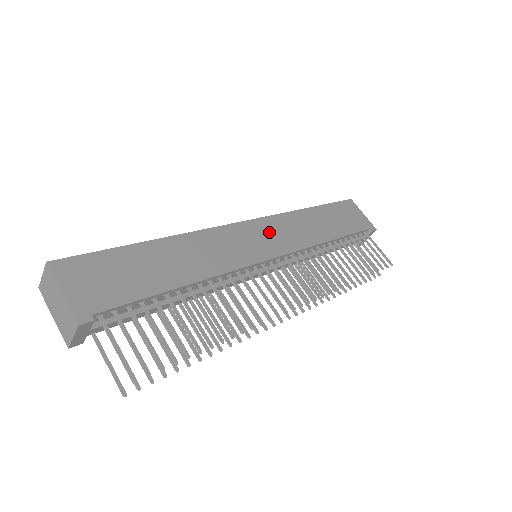
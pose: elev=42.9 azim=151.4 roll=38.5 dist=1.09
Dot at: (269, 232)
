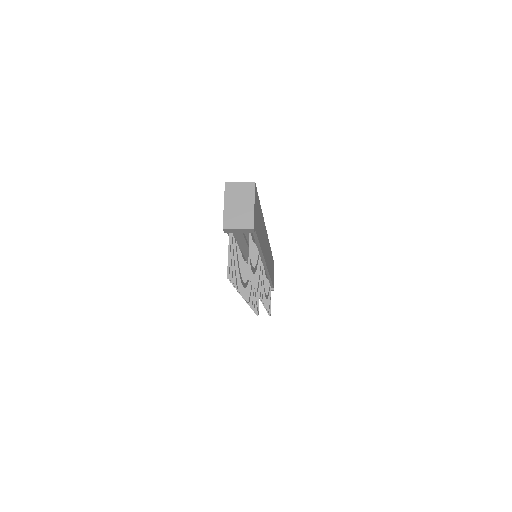
Dot at: occluded
